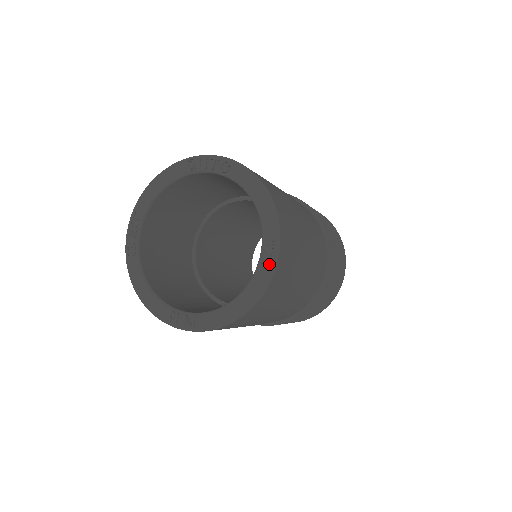
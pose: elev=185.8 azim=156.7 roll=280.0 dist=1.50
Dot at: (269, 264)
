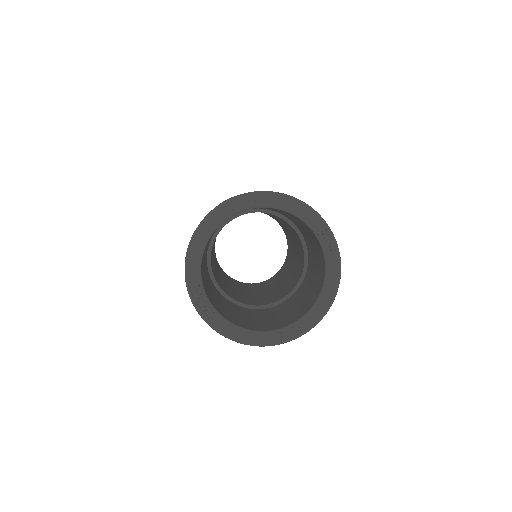
Dot at: (334, 250)
